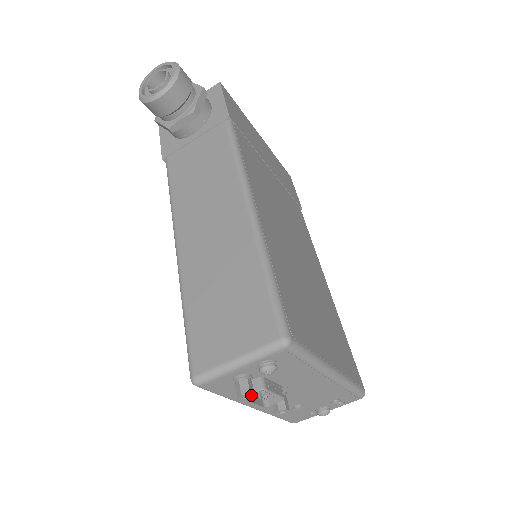
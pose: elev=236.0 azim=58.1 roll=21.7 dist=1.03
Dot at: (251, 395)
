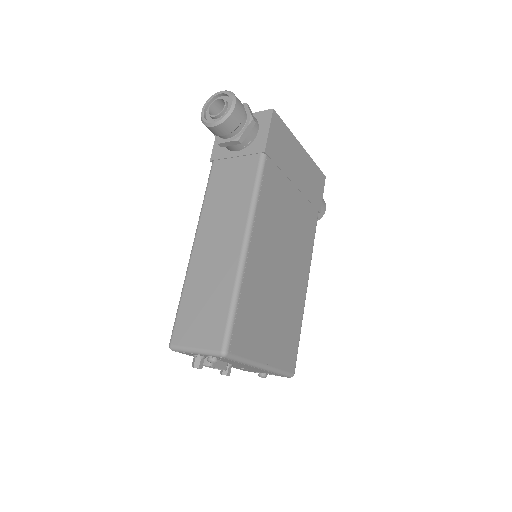
Dot at: (200, 368)
